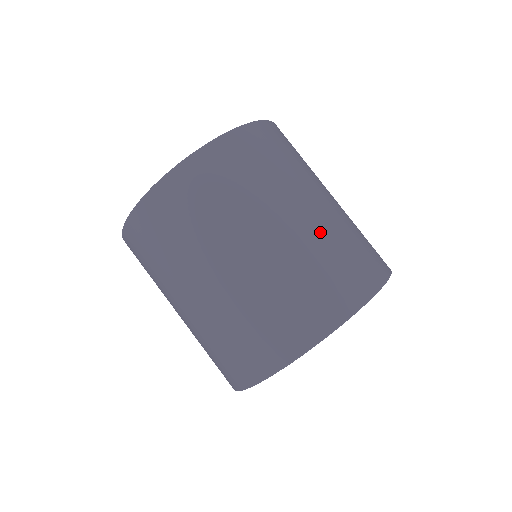
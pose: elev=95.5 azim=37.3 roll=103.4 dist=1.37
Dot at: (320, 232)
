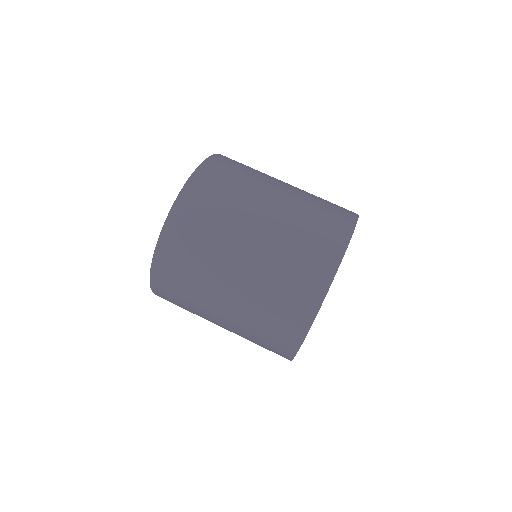
Dot at: (275, 242)
